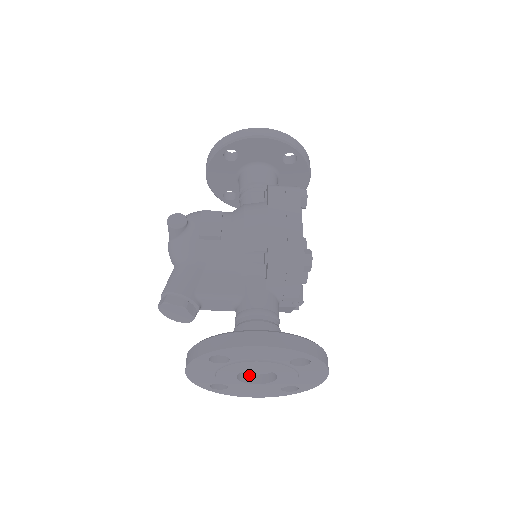
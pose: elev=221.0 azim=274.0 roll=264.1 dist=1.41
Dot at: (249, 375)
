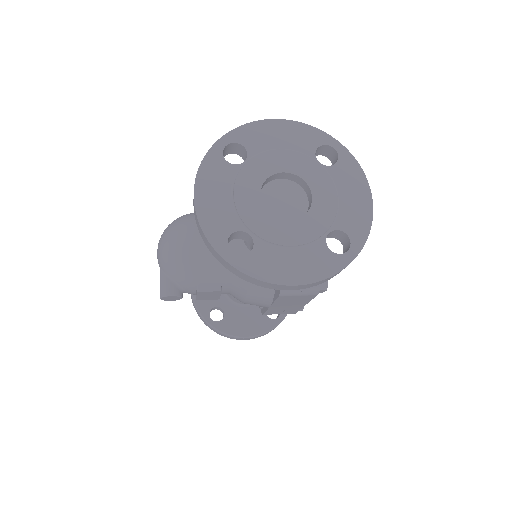
Dot at: occluded
